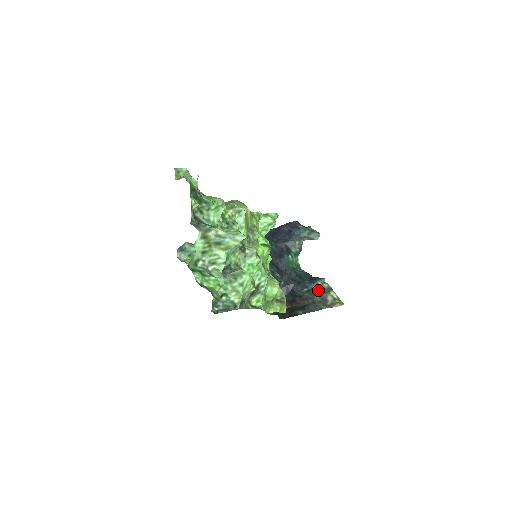
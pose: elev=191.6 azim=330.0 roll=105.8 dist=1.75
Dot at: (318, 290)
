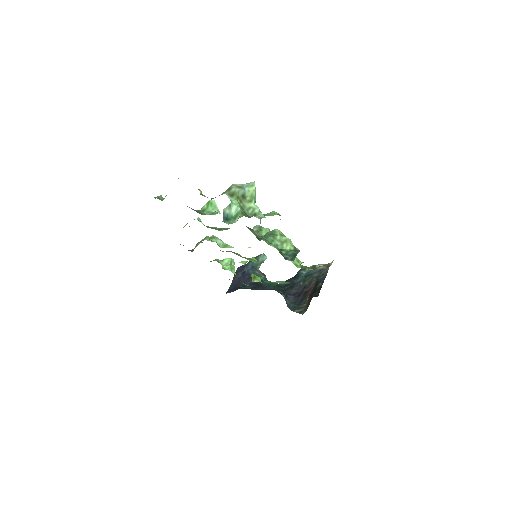
Dot at: (308, 274)
